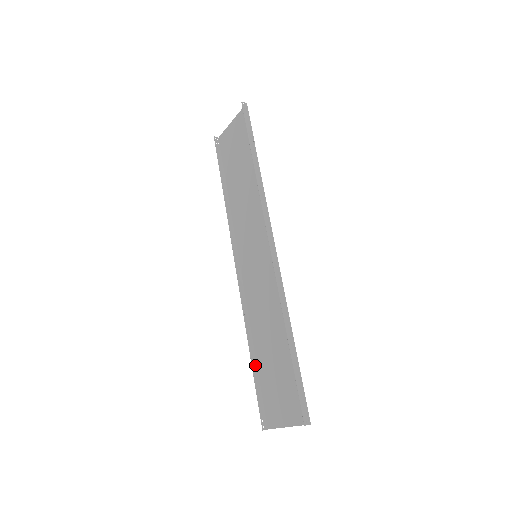
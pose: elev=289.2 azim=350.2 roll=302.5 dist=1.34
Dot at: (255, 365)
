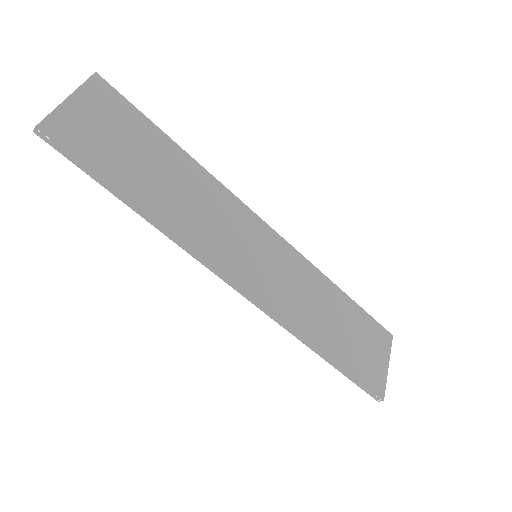
Dot at: (350, 299)
